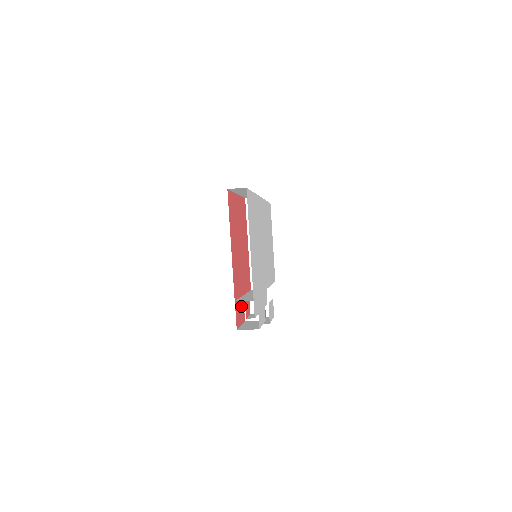
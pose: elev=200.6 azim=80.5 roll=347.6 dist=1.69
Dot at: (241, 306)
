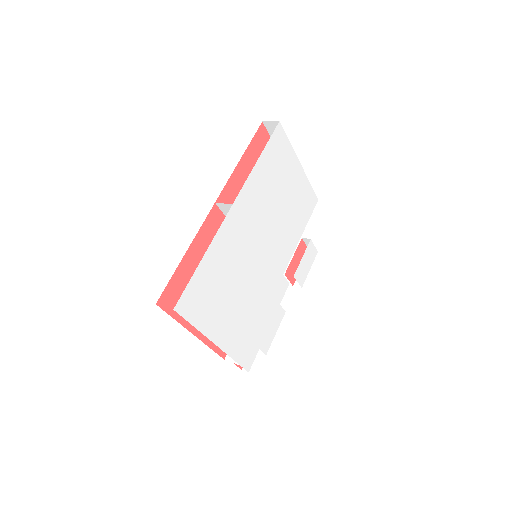
Dot at: occluded
